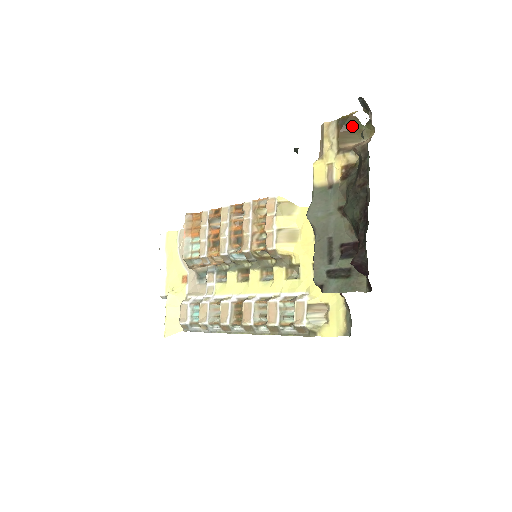
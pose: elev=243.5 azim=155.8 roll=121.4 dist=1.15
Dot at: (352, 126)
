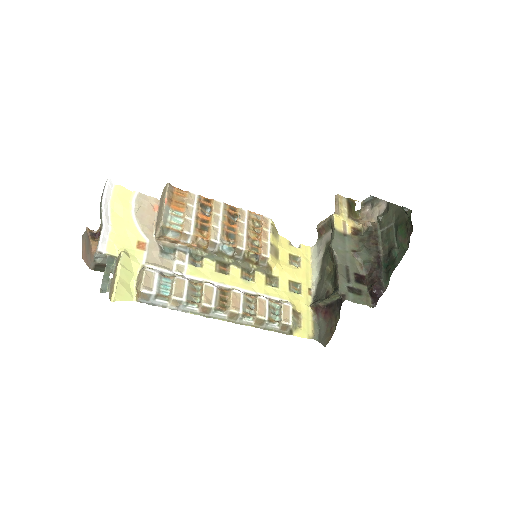
Dot at: (352, 207)
